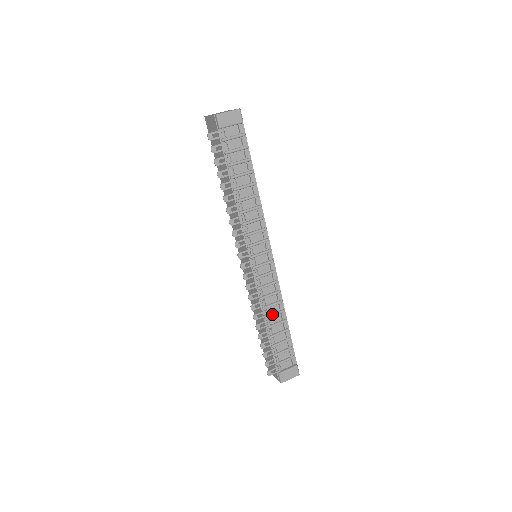
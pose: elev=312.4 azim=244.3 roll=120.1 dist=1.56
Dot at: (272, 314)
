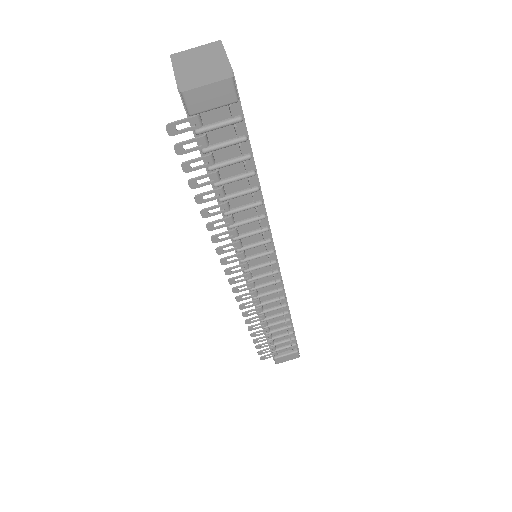
Dot at: (271, 317)
